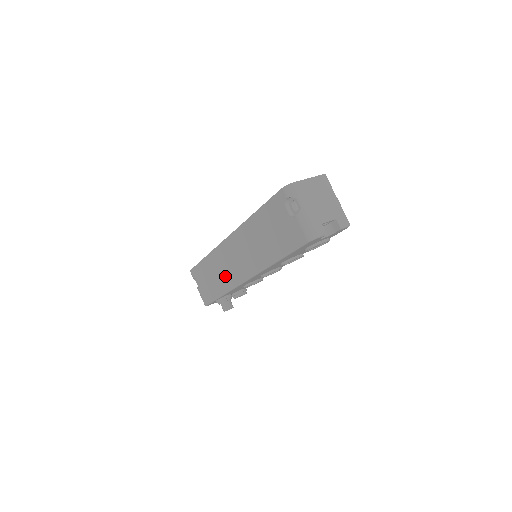
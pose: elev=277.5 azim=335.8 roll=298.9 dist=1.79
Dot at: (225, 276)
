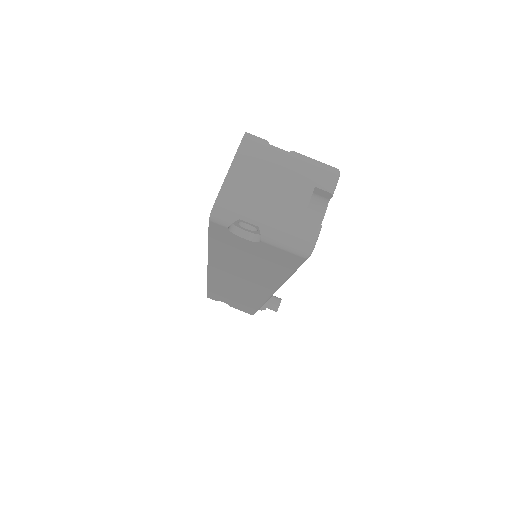
Dot at: (245, 297)
